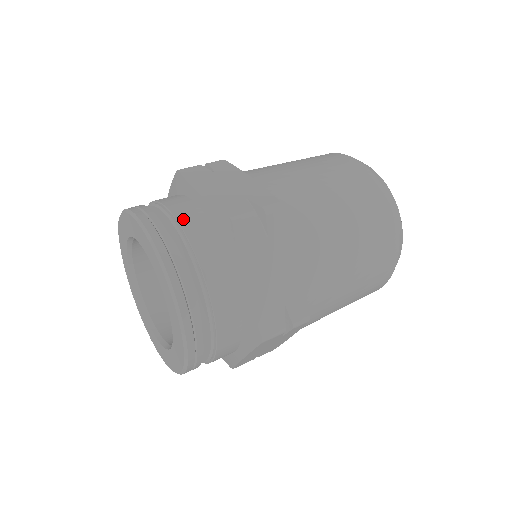
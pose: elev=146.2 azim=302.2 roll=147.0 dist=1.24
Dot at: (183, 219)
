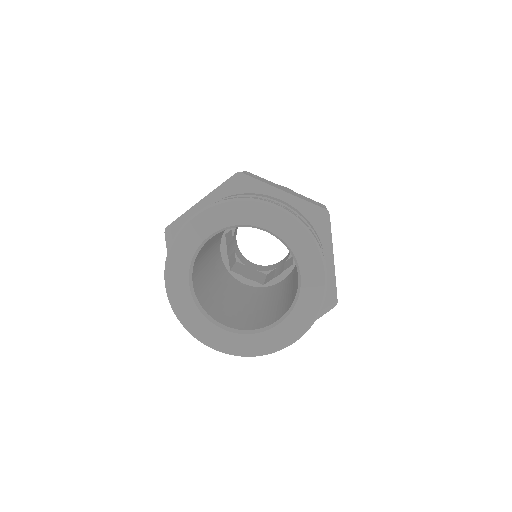
Dot at: (293, 209)
